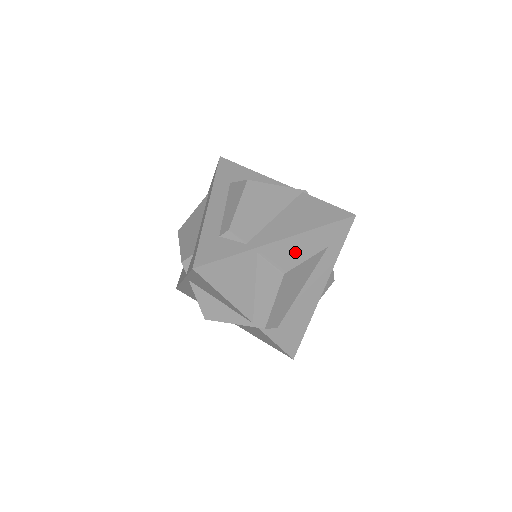
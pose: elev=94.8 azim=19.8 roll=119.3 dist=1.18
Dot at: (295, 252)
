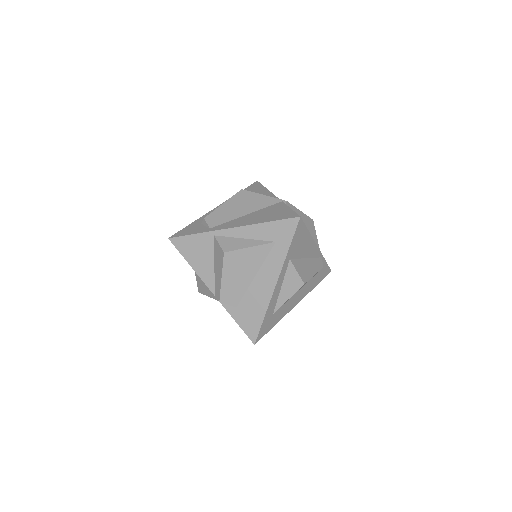
Dot at: (244, 240)
